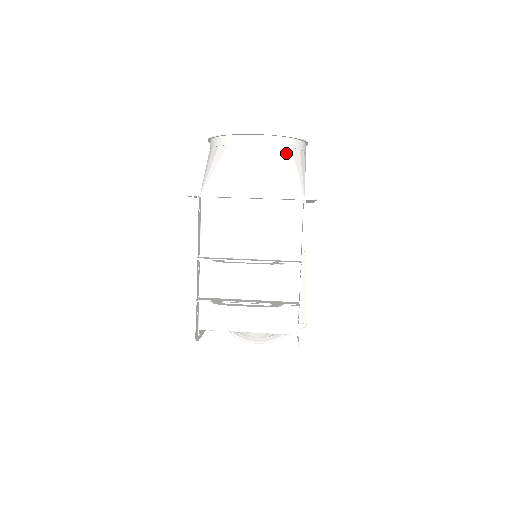
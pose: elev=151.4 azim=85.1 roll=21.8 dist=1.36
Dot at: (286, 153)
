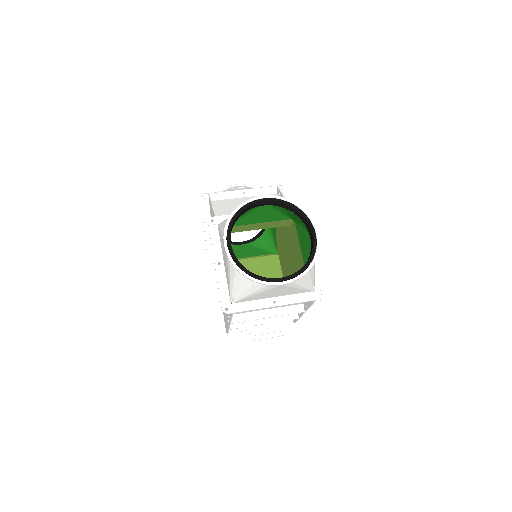
Dot at: (305, 276)
